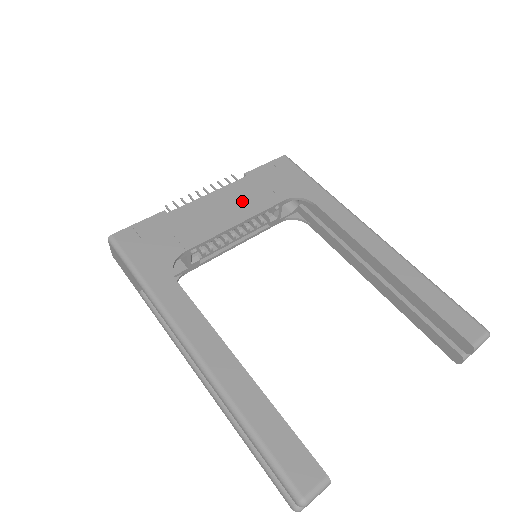
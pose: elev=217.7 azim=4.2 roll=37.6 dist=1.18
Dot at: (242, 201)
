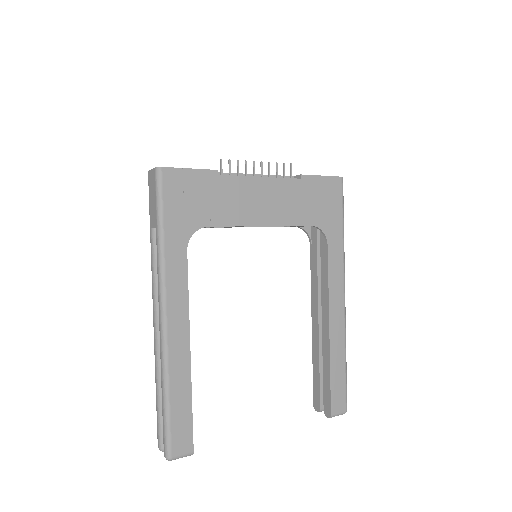
Dot at: (281, 204)
